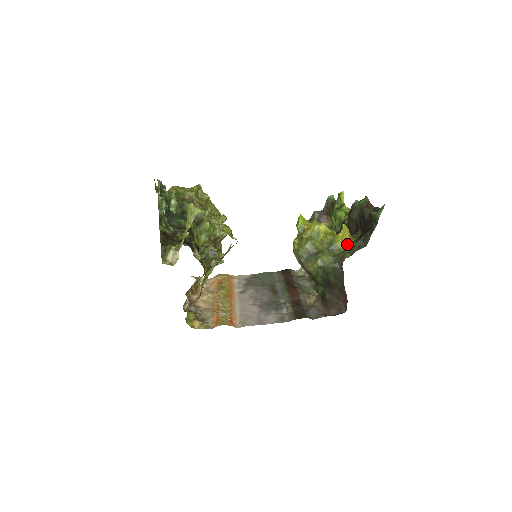
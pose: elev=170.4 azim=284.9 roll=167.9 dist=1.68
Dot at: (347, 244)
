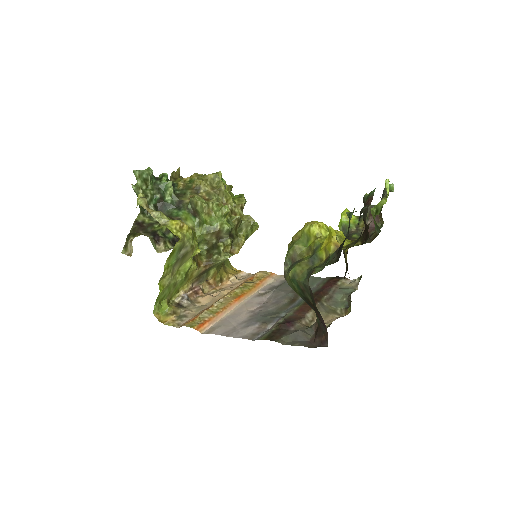
Dot at: (328, 255)
